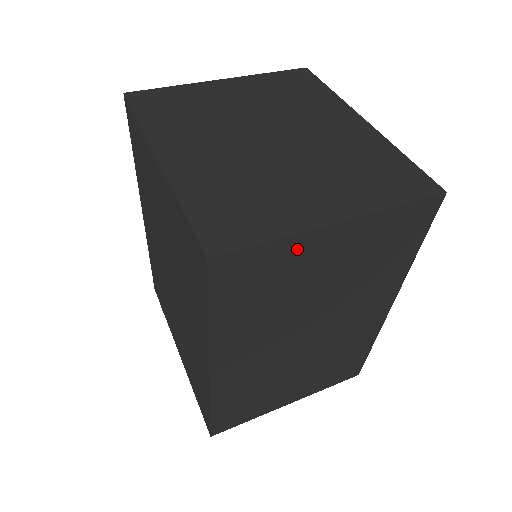
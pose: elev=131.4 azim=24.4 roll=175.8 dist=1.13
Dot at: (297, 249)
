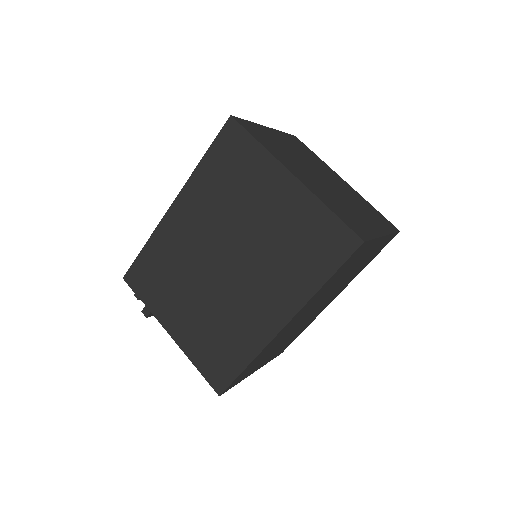
Dot at: (370, 247)
